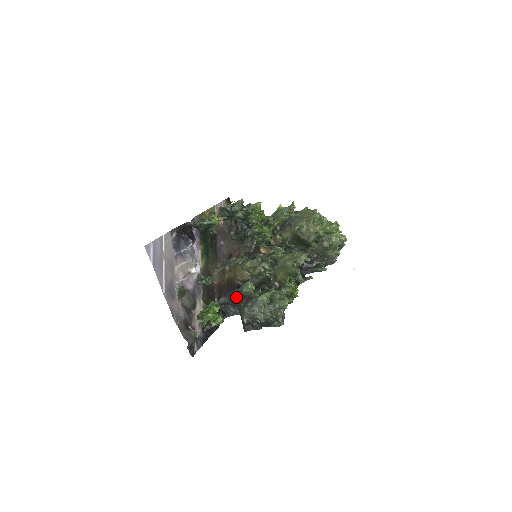
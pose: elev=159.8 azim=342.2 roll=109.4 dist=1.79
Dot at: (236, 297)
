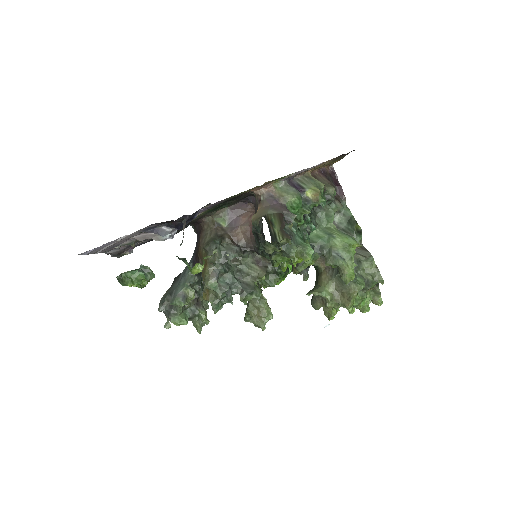
Dot at: (184, 273)
